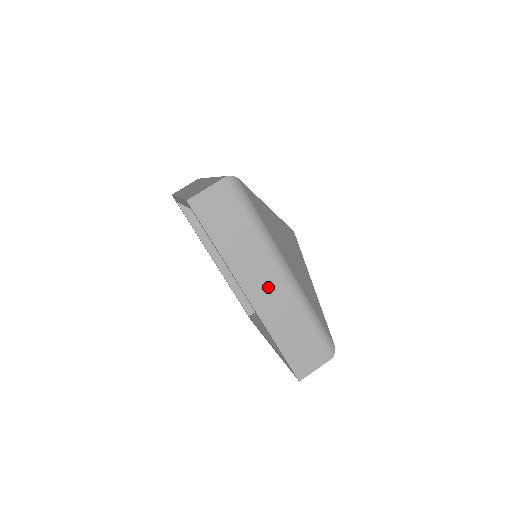
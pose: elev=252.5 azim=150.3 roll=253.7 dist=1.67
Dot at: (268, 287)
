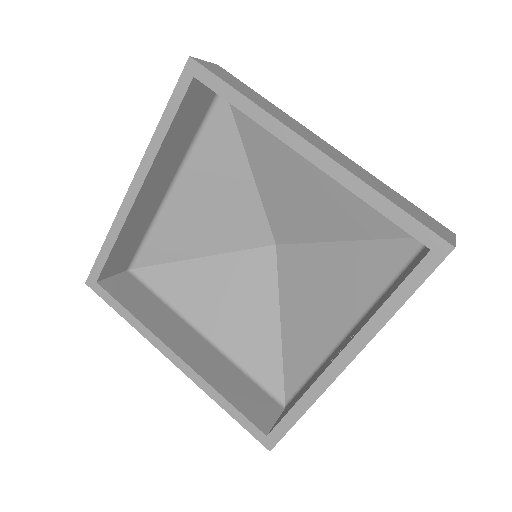
Dot at: (326, 148)
